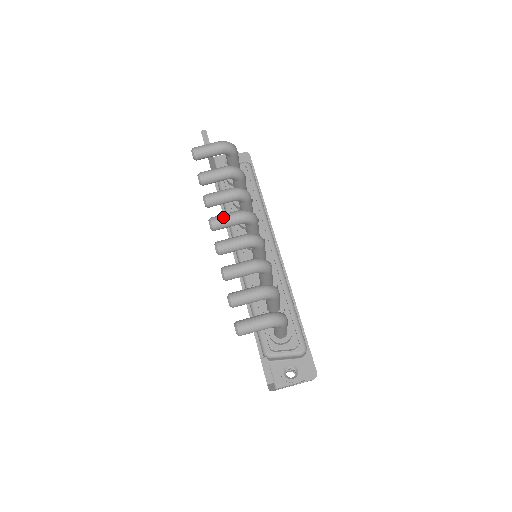
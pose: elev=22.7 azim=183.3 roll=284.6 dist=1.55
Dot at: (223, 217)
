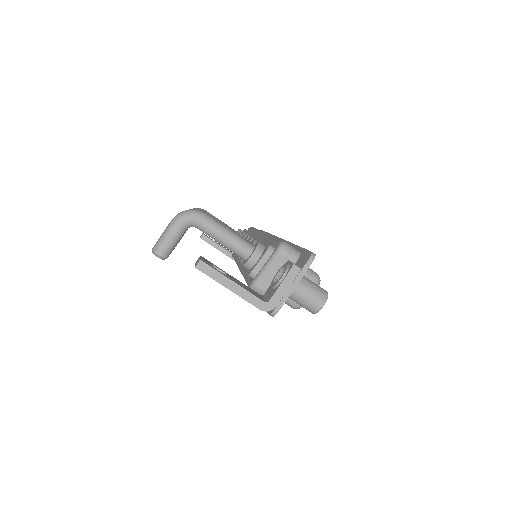
Dot at: occluded
